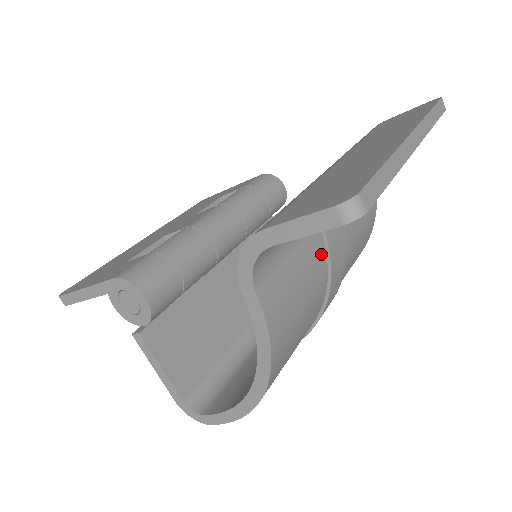
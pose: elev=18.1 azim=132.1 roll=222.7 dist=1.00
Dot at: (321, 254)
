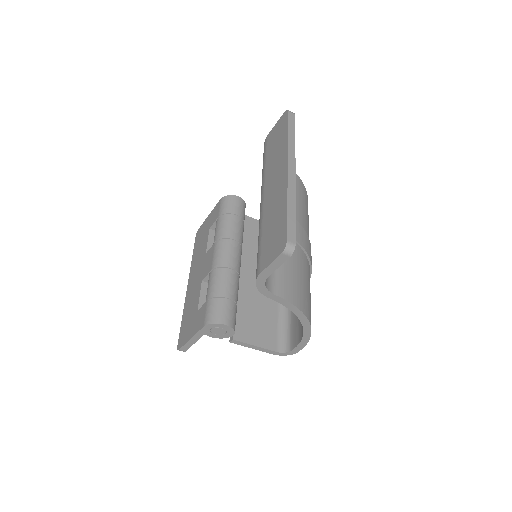
Dot at: occluded
